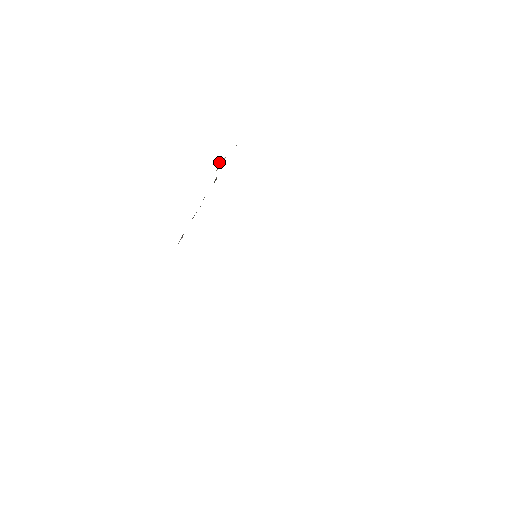
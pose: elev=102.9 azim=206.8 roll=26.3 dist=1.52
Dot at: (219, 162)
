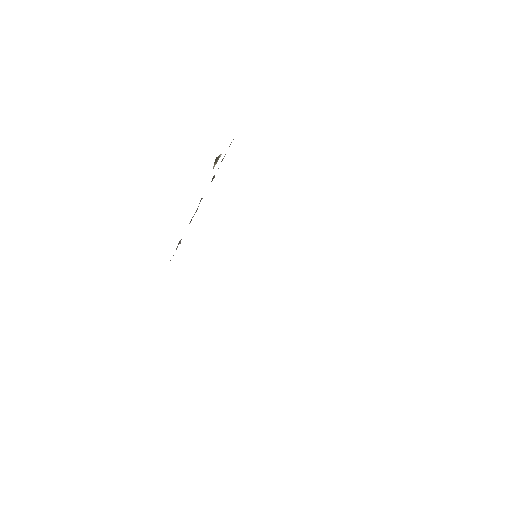
Dot at: (216, 159)
